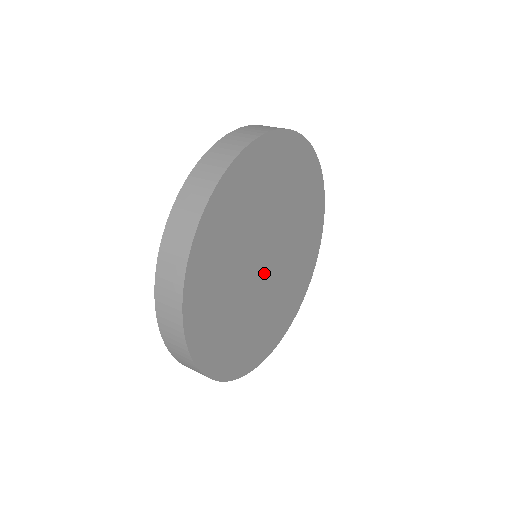
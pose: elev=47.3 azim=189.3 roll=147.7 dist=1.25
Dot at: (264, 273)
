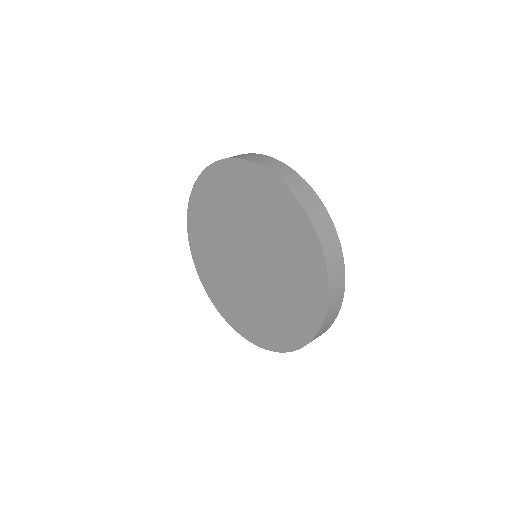
Dot at: occluded
